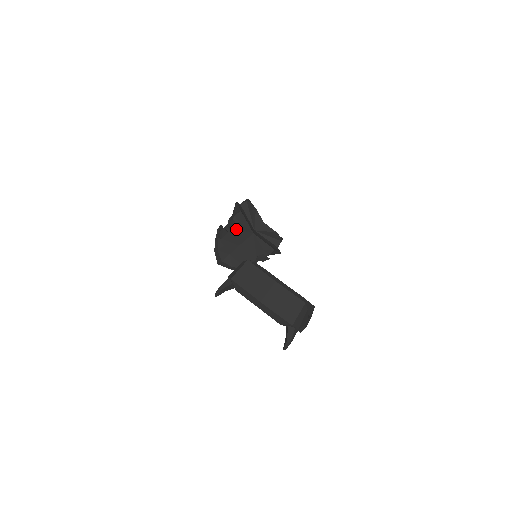
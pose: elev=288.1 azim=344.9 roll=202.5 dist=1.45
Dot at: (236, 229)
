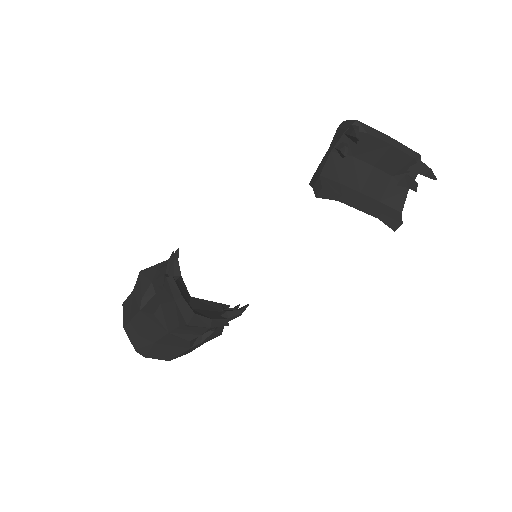
Dot at: (178, 280)
